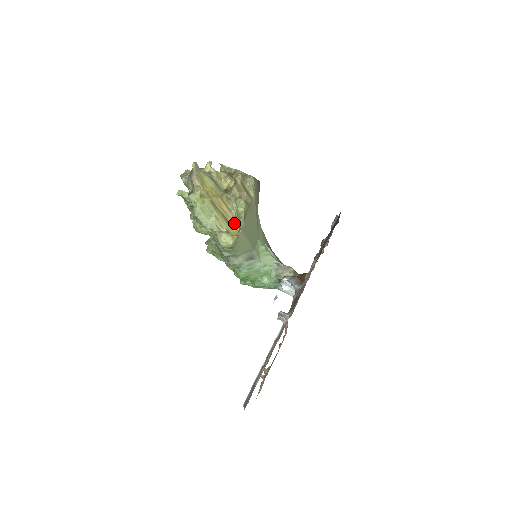
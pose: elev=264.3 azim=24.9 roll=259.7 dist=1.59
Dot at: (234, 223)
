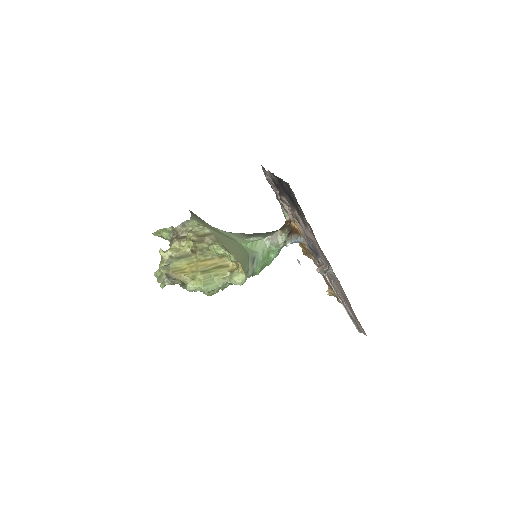
Dot at: (224, 261)
